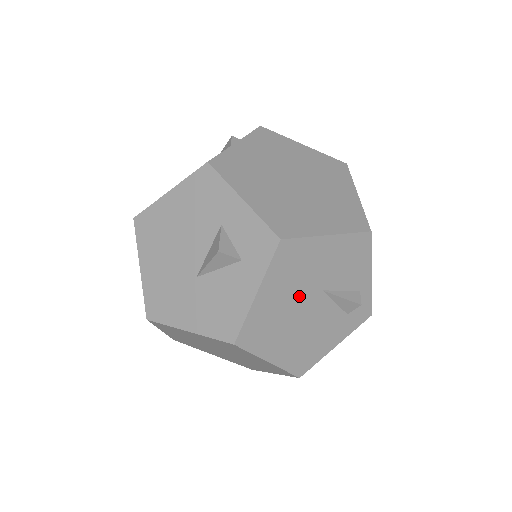
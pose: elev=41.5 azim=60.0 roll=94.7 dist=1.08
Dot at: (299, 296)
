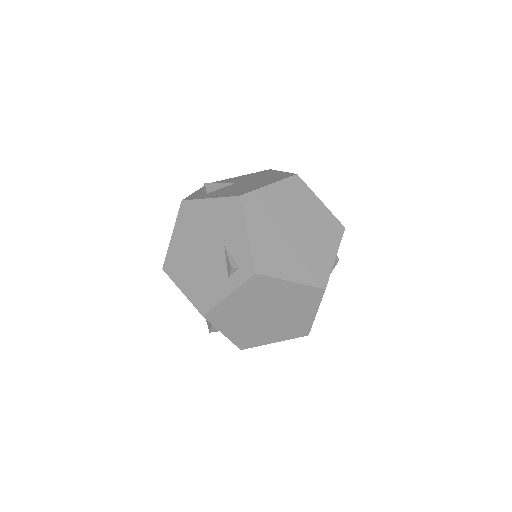
Dot at: occluded
